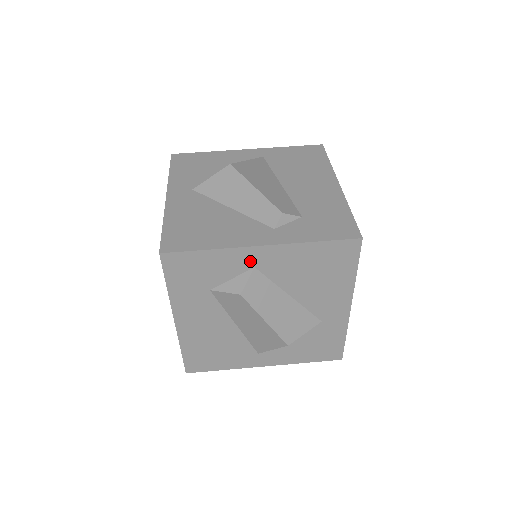
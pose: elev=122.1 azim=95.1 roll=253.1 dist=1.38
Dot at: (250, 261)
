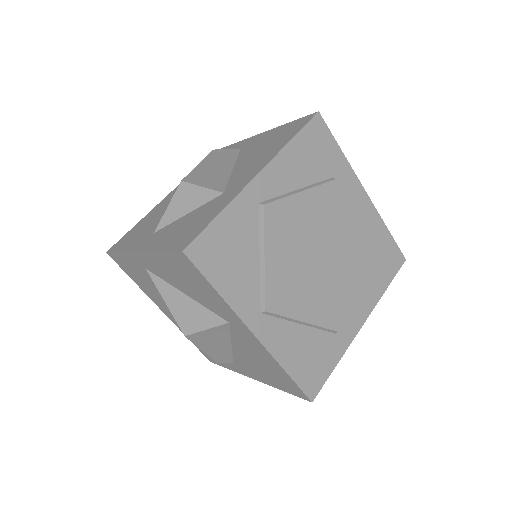
Dot at: (243, 146)
